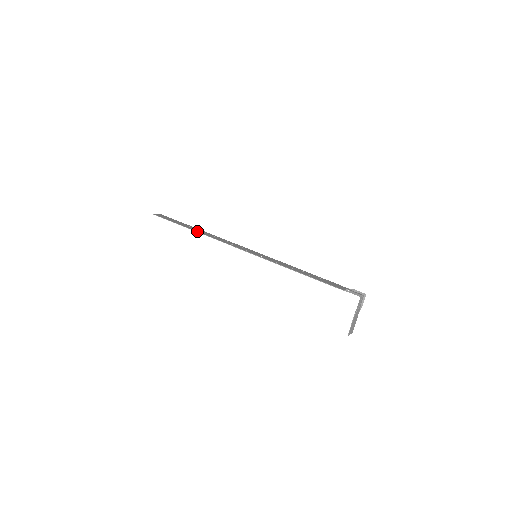
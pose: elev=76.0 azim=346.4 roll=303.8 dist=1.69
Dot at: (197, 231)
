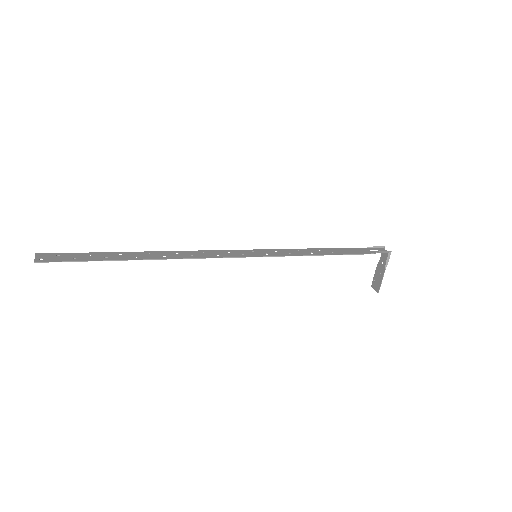
Dot at: (150, 258)
